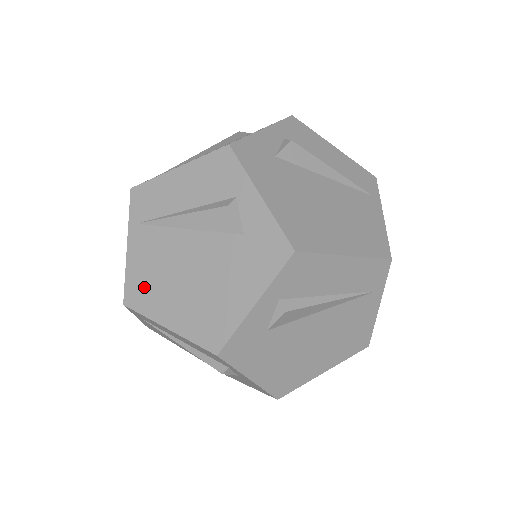
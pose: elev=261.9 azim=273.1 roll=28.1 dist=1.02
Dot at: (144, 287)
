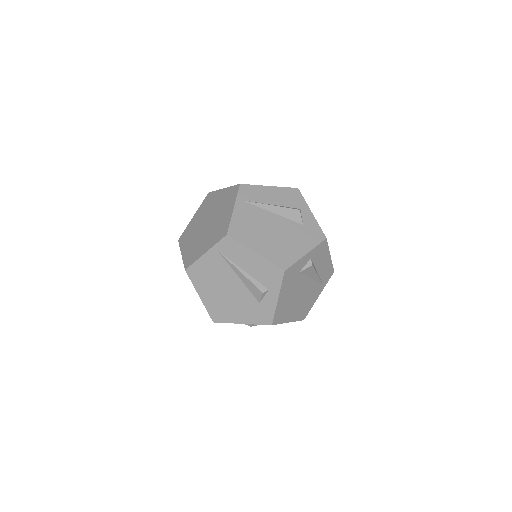
Dot at: (201, 275)
